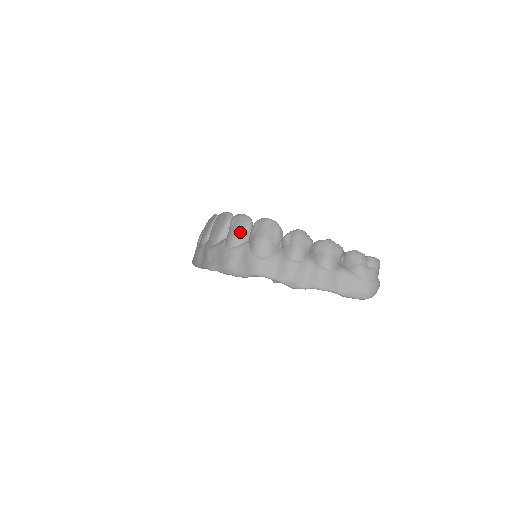
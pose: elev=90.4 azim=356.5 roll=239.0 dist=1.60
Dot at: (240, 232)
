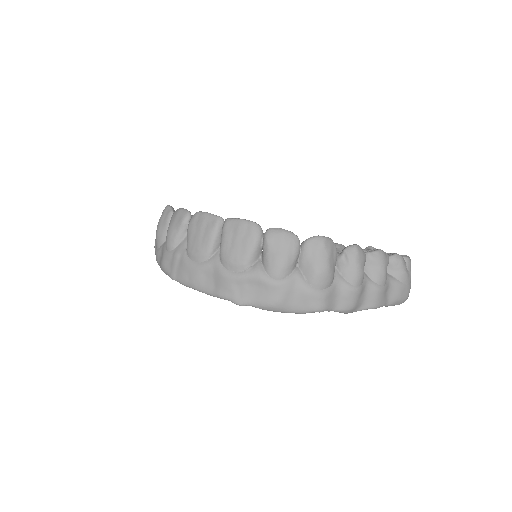
Dot at: (290, 258)
